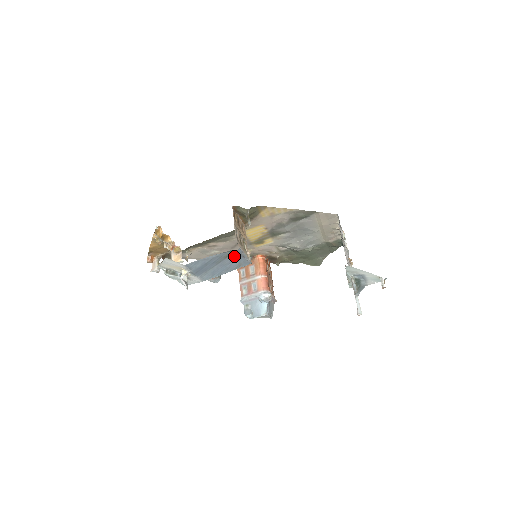
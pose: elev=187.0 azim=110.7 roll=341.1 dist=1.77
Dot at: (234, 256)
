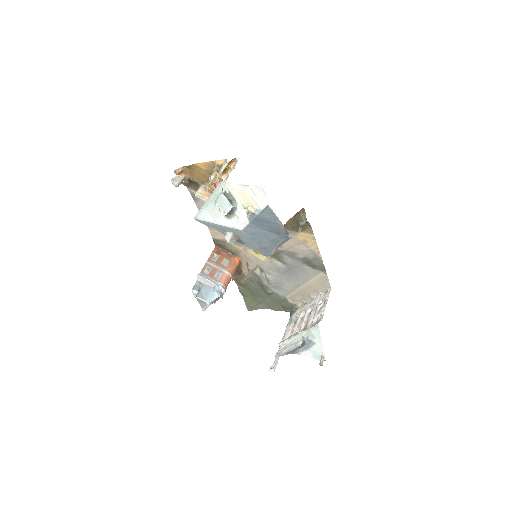
Dot at: (278, 239)
